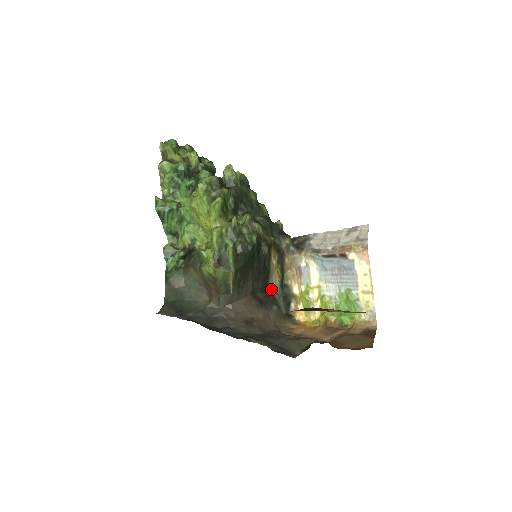
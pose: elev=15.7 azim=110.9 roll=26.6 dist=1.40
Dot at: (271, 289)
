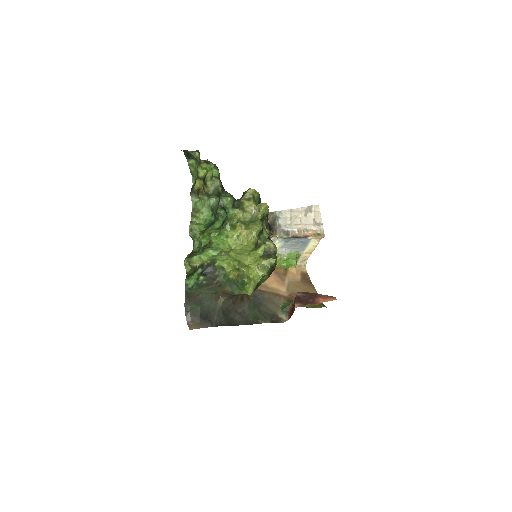
Dot at: occluded
